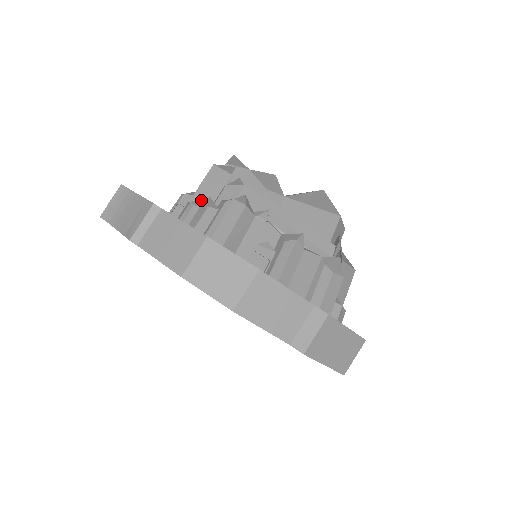
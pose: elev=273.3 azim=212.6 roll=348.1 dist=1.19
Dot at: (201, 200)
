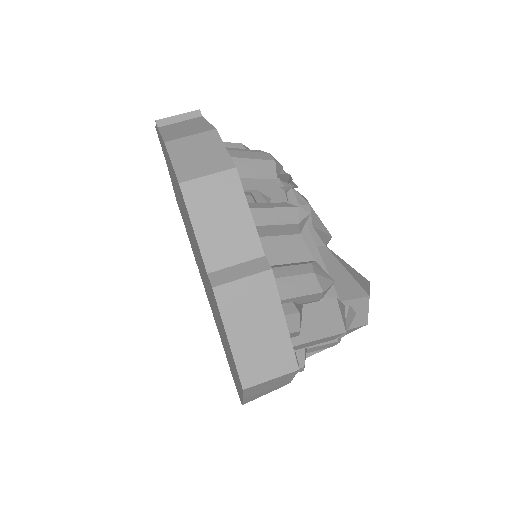
Dot at: occluded
